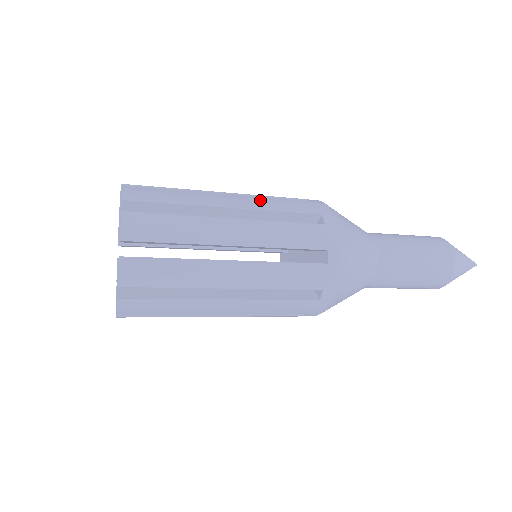
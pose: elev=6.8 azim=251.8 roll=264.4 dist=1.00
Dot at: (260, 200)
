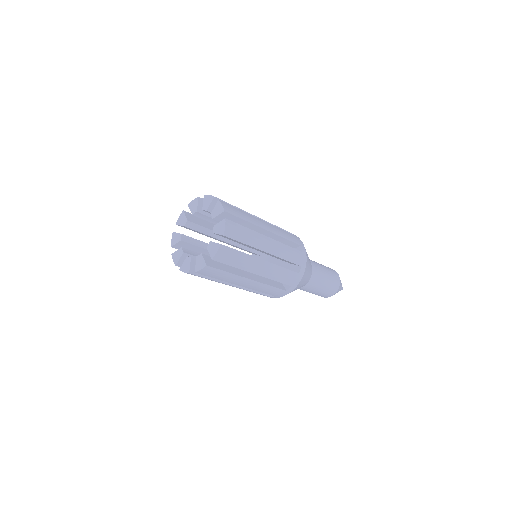
Dot at: (276, 228)
